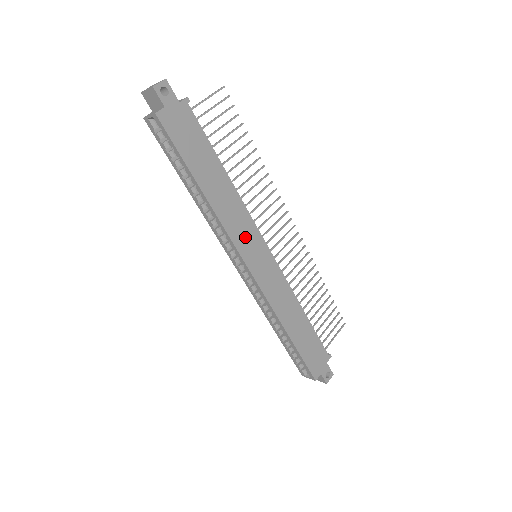
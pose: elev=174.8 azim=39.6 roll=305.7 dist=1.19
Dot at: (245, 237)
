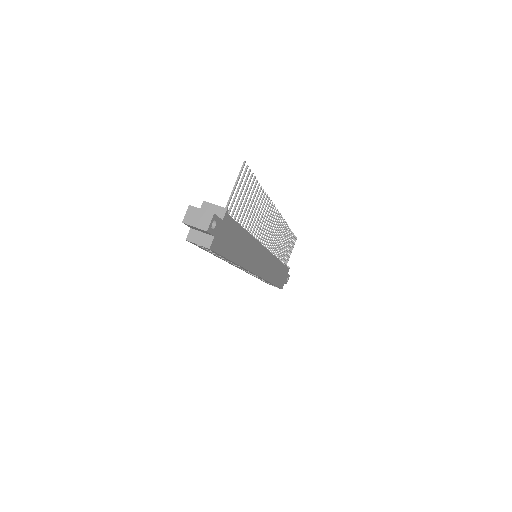
Dot at: (256, 259)
